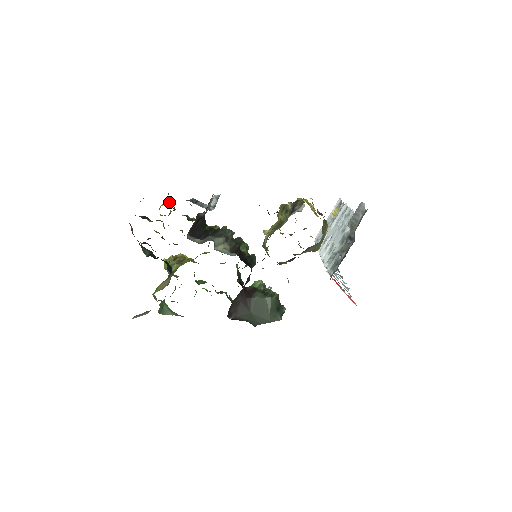
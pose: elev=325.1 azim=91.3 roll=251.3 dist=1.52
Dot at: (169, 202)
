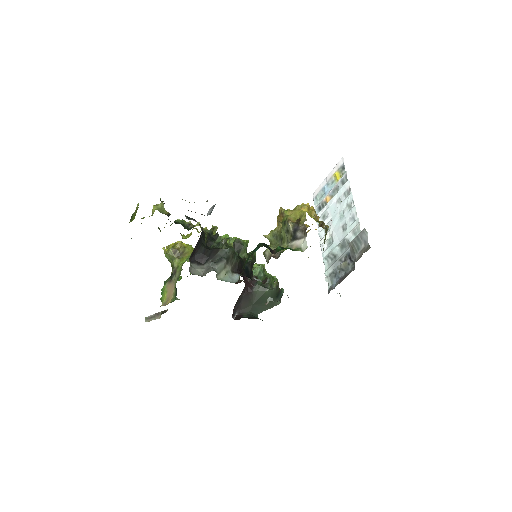
Dot at: (161, 202)
